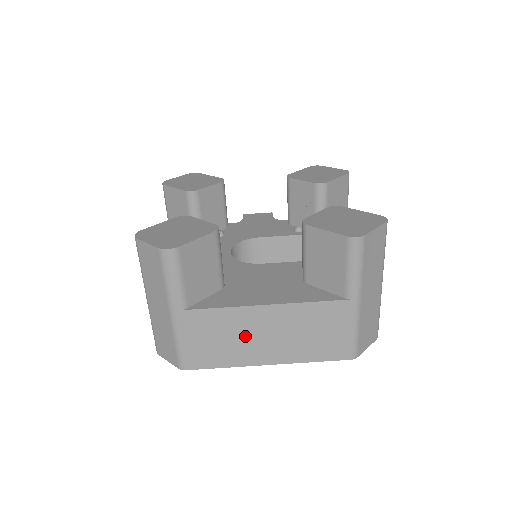
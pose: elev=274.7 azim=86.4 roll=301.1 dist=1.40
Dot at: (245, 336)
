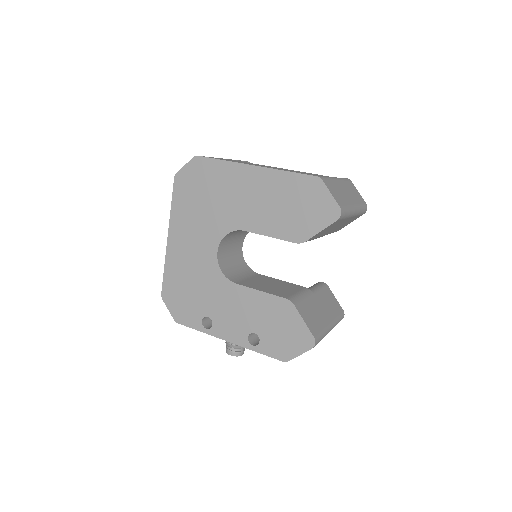
Dot at: occluded
